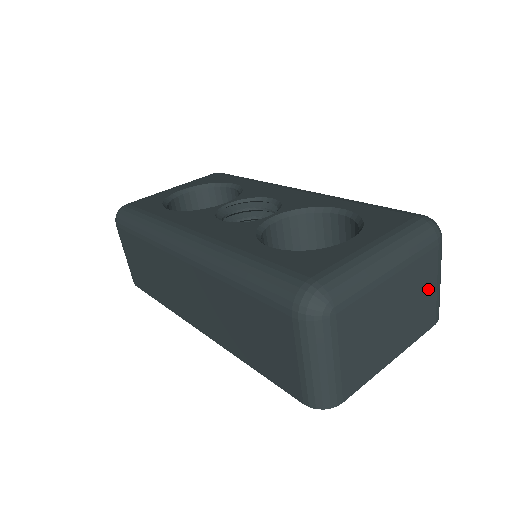
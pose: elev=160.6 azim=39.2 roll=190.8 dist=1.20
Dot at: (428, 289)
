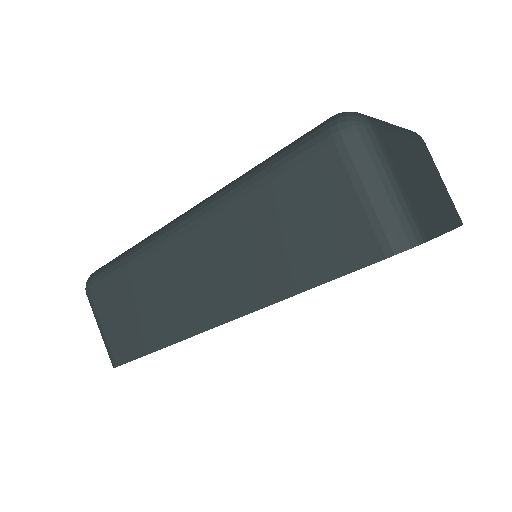
Dot at: (438, 179)
